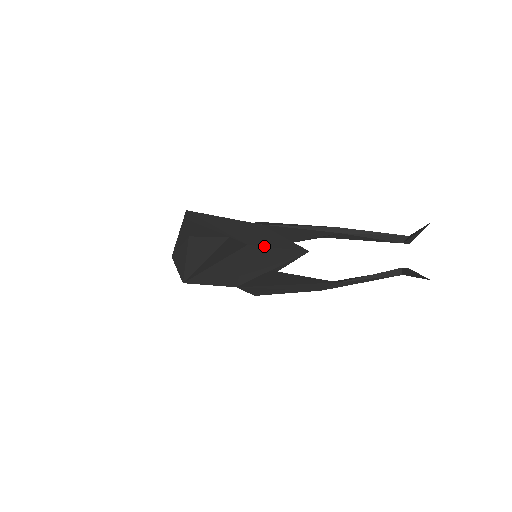
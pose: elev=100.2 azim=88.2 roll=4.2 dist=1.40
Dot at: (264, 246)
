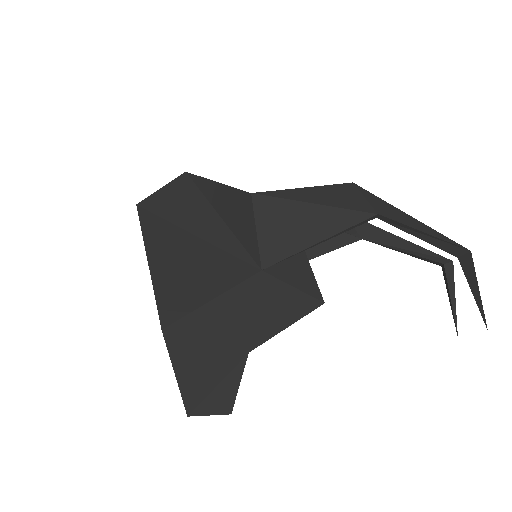
Dot at: (268, 339)
